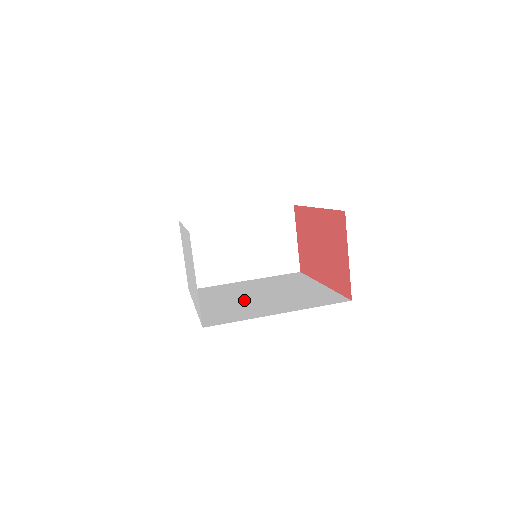
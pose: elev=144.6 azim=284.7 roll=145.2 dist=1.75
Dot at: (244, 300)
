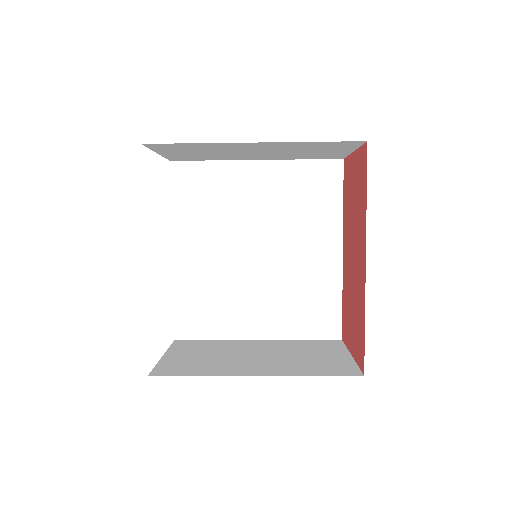
Dot at: occluded
